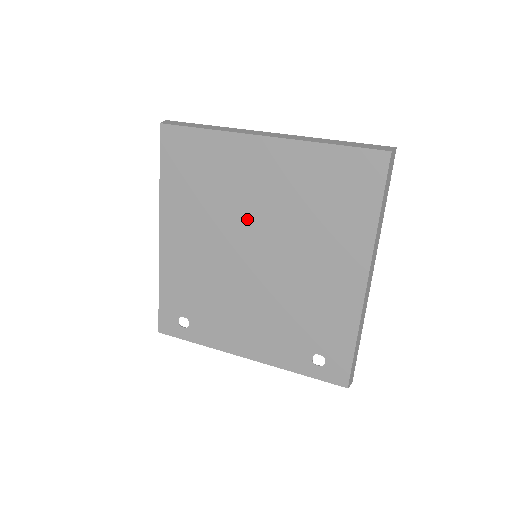
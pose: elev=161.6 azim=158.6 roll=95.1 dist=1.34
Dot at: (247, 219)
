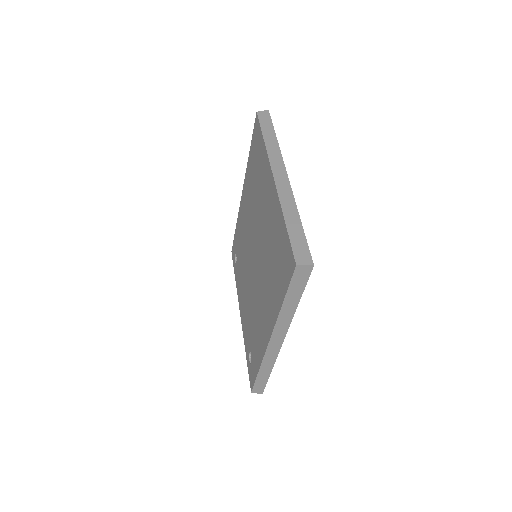
Dot at: (258, 226)
